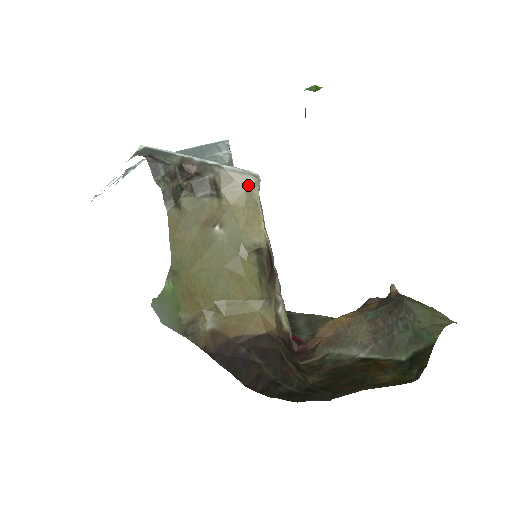
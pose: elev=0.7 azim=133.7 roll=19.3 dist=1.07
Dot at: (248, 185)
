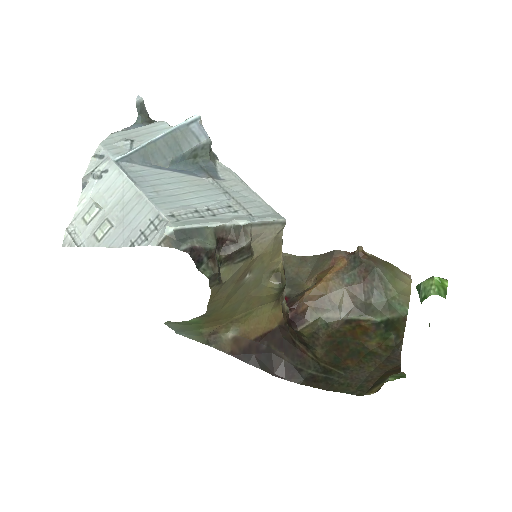
Dot at: (276, 233)
